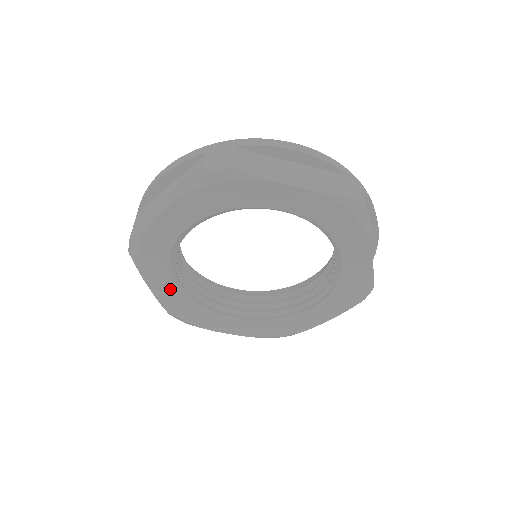
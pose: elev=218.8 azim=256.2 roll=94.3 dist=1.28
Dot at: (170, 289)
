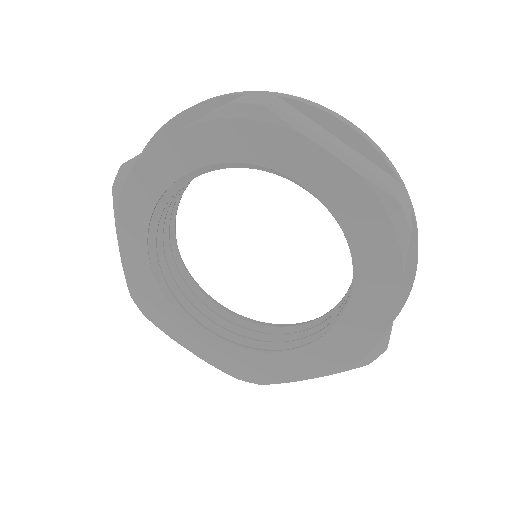
Dot at: (203, 341)
